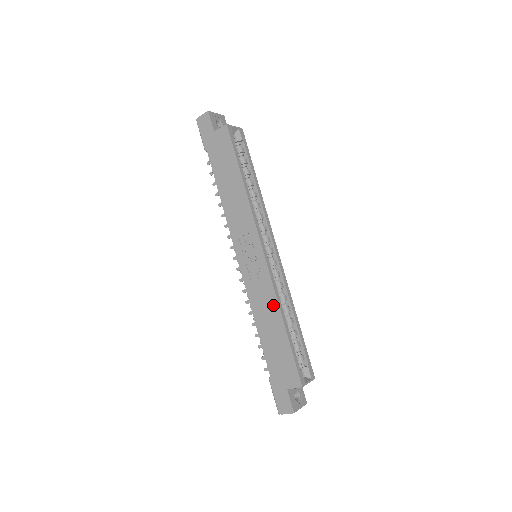
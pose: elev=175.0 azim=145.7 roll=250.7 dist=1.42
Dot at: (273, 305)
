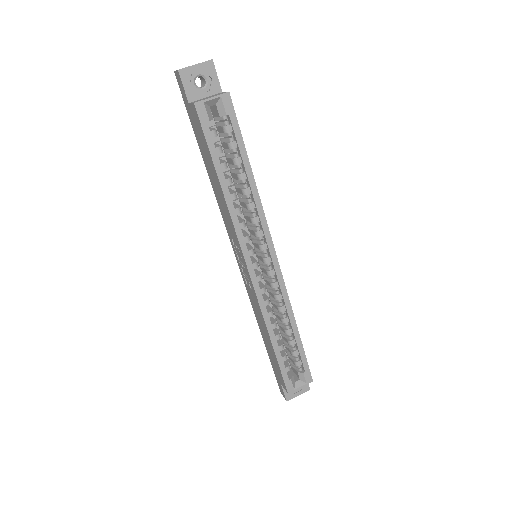
Dot at: (262, 320)
